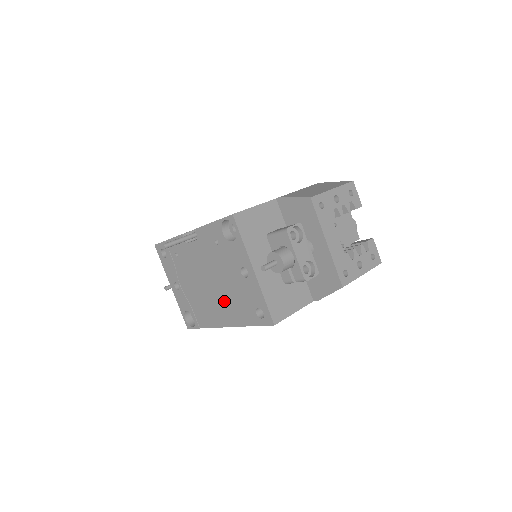
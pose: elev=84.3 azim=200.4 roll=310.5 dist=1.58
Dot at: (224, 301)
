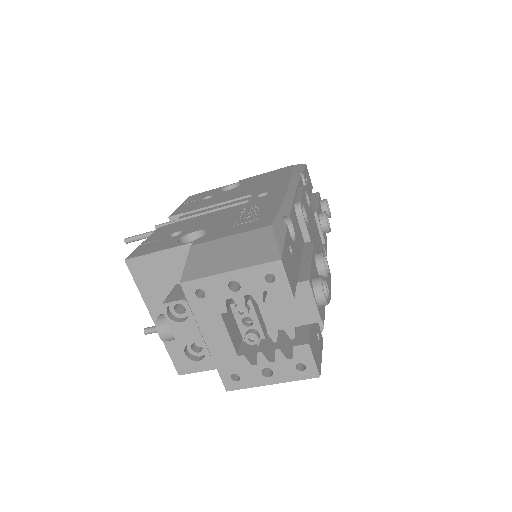
Dot at: occluded
